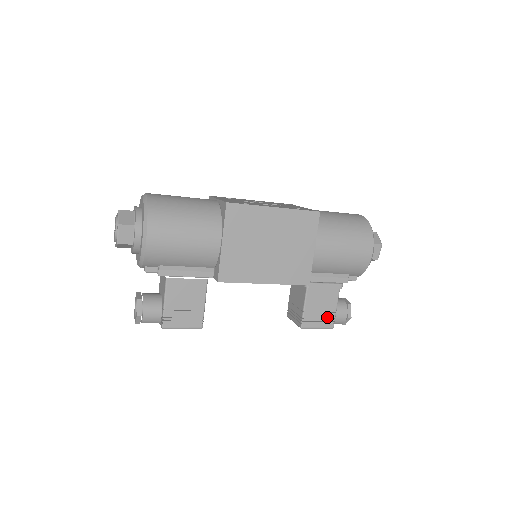
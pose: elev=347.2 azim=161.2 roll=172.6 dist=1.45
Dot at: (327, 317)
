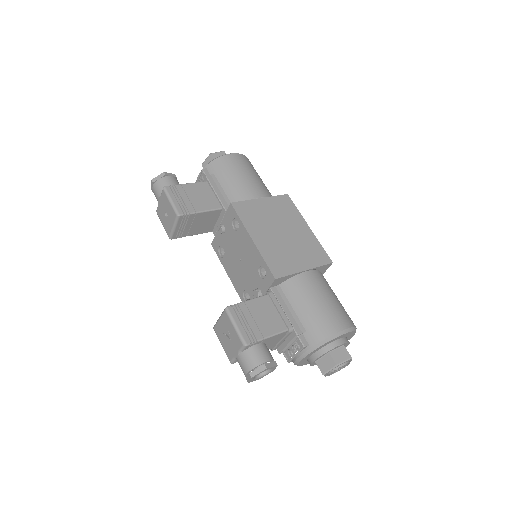
Dot at: (253, 331)
